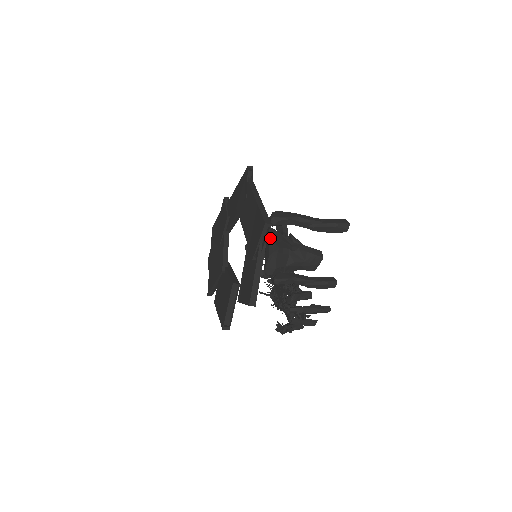
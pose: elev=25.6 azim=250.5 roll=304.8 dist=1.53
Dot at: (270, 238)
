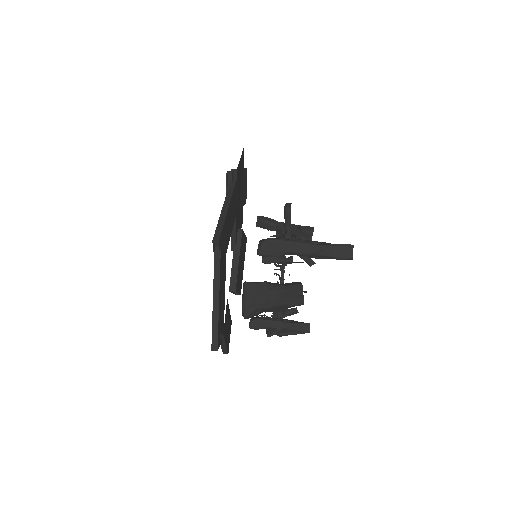
Dot at: (244, 300)
